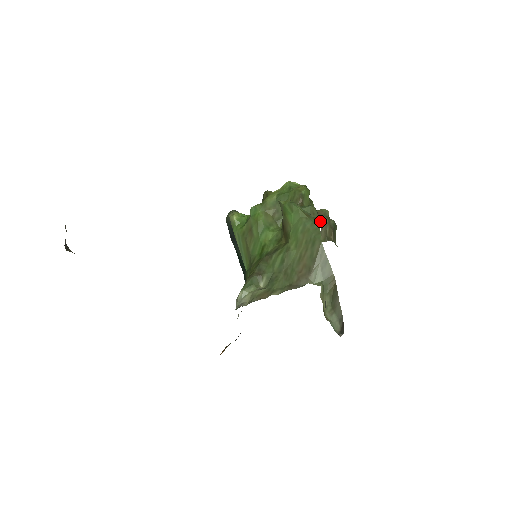
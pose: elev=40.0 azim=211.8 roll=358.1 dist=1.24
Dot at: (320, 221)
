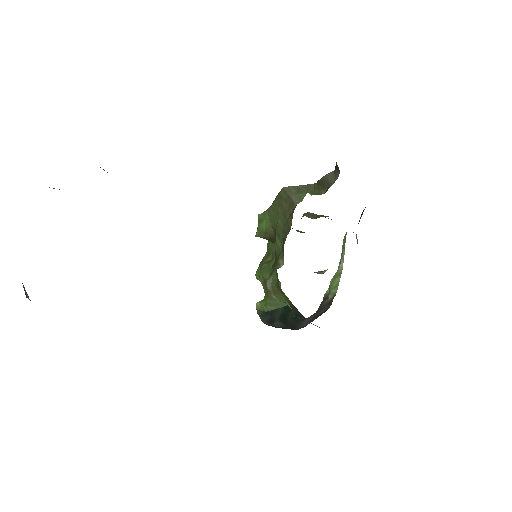
Dot at: occluded
